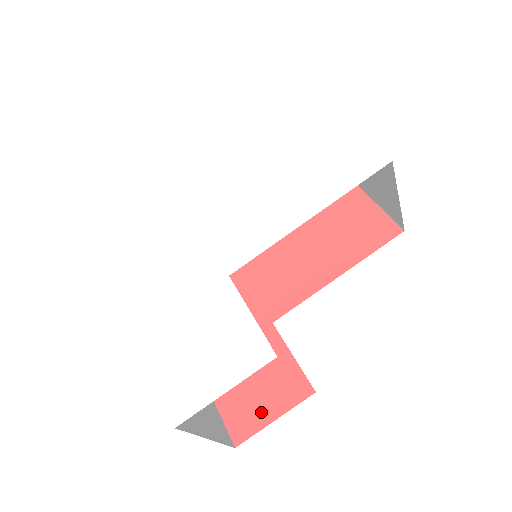
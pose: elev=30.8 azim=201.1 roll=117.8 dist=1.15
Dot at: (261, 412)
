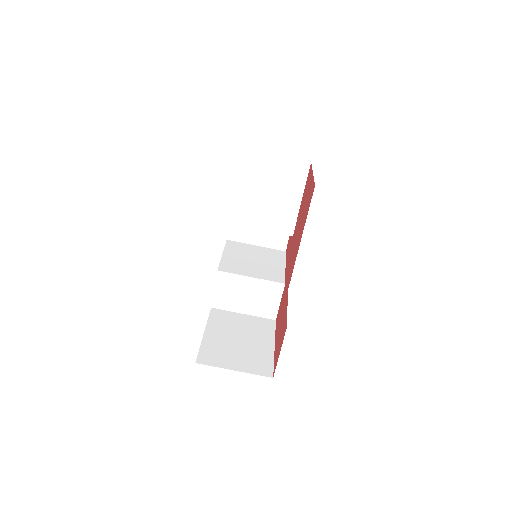
Dot at: occluded
